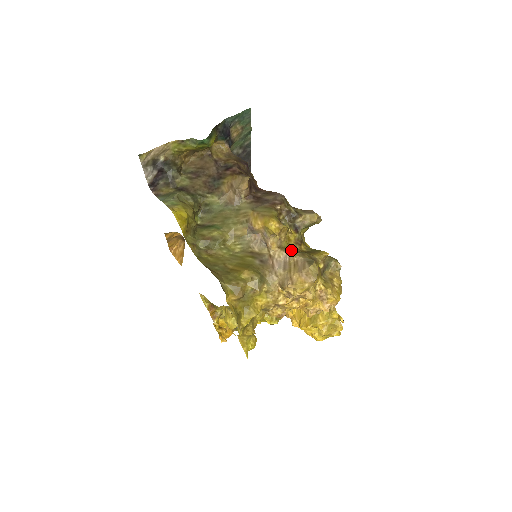
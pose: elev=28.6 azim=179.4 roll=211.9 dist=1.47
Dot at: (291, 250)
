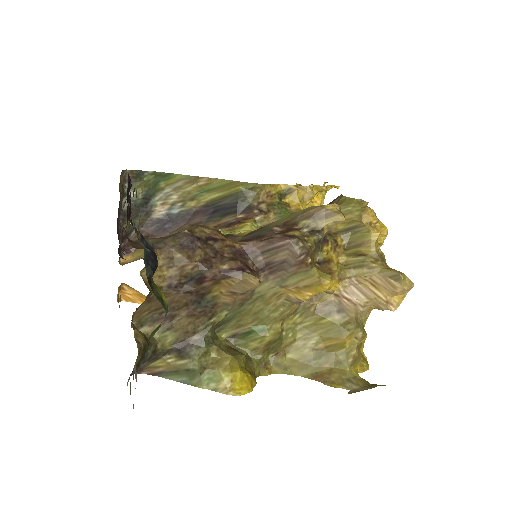
Dot at: (342, 265)
